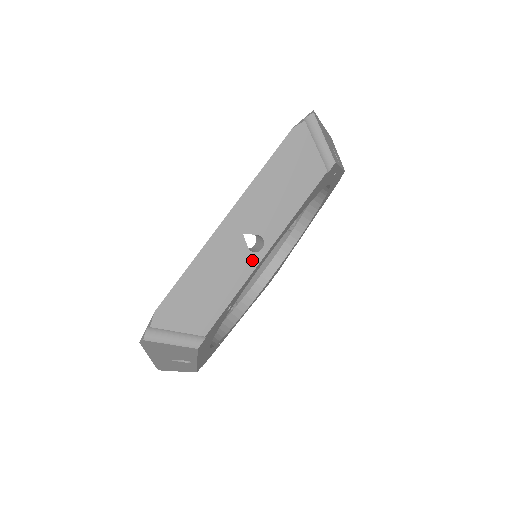
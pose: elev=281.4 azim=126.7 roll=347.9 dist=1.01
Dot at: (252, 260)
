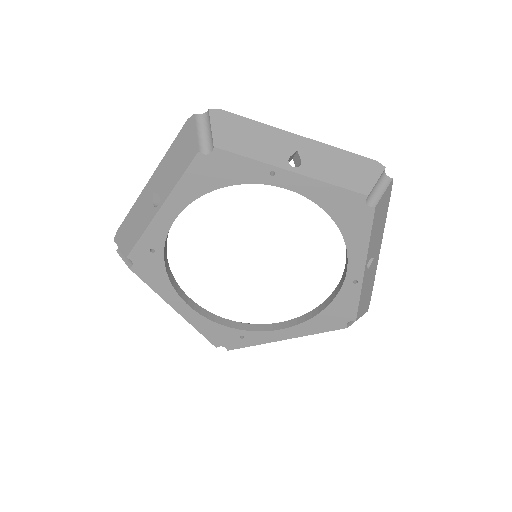
Dot at: (153, 212)
